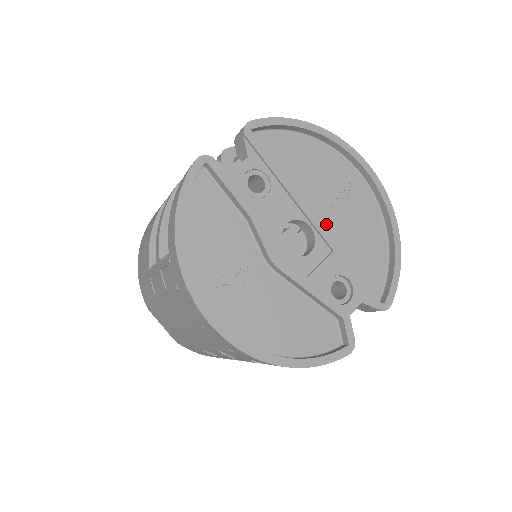
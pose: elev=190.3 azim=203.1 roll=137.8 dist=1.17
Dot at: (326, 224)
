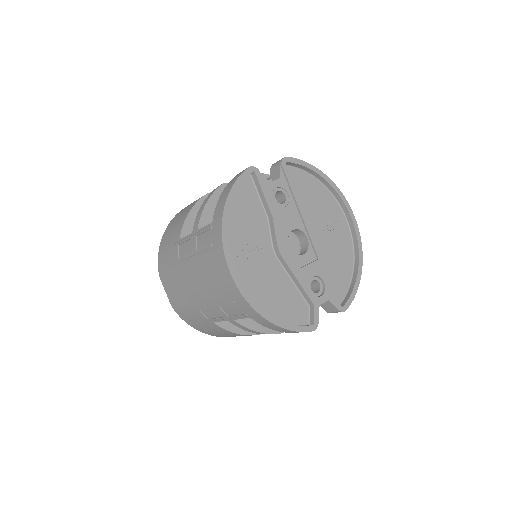
Dot at: (318, 240)
